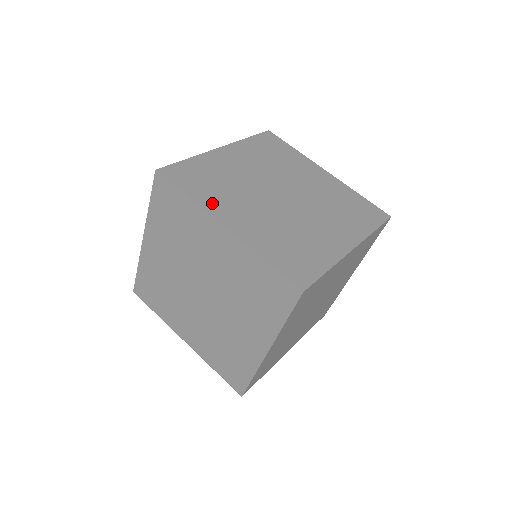
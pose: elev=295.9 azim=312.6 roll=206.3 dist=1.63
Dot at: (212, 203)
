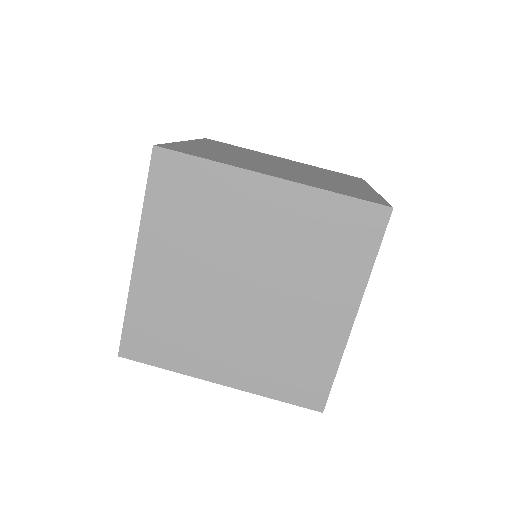
Dot at: (191, 362)
